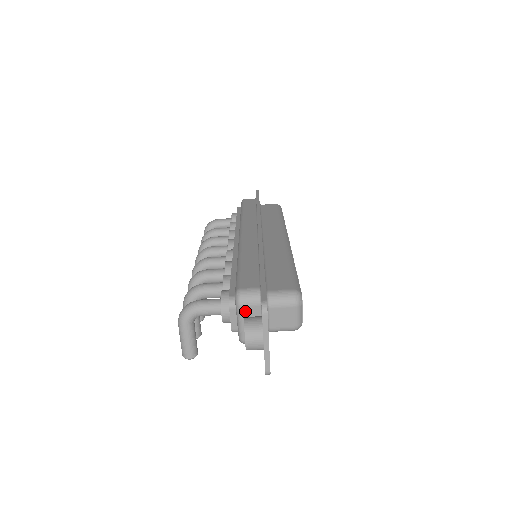
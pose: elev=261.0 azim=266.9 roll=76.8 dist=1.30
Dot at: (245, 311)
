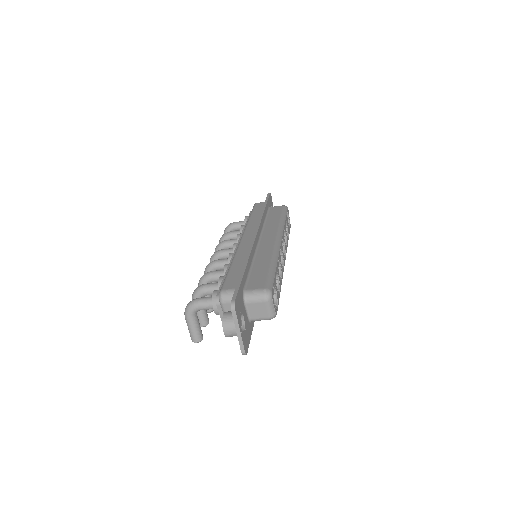
Dot at: (227, 307)
